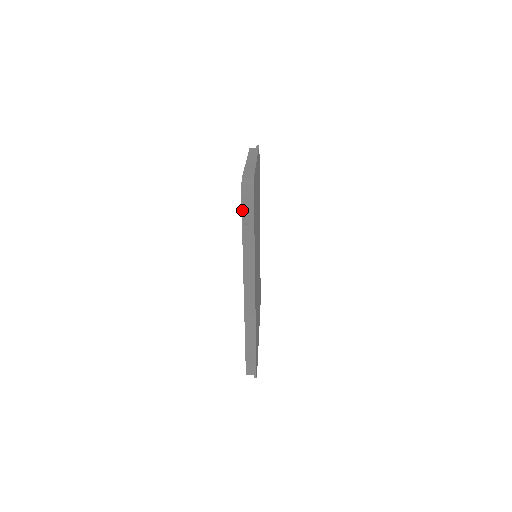
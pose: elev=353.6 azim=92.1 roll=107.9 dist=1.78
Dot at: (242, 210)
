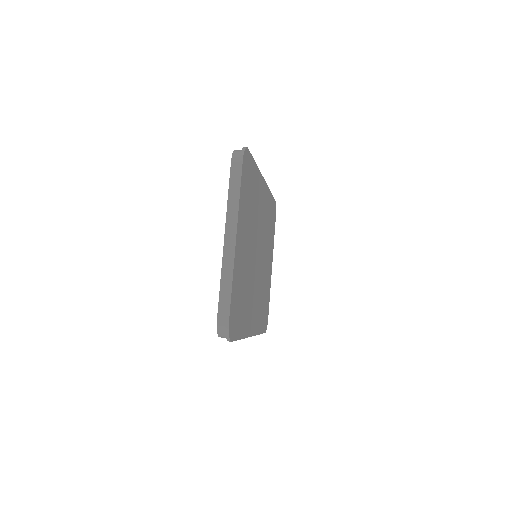
Dot at: occluded
